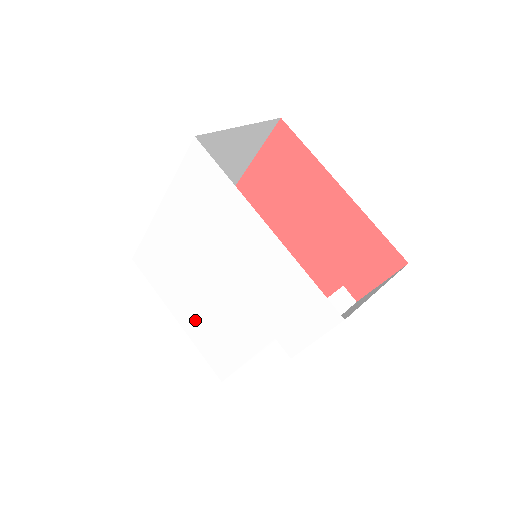
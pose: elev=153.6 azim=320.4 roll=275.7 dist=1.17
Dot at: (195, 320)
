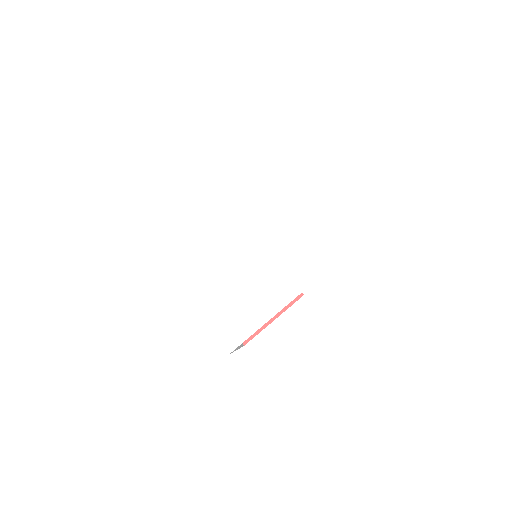
Dot at: (212, 295)
